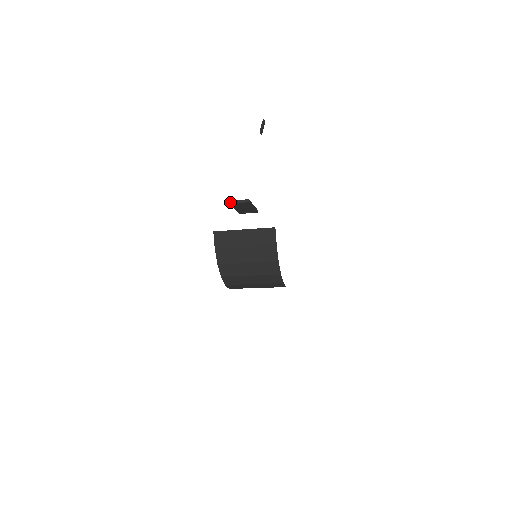
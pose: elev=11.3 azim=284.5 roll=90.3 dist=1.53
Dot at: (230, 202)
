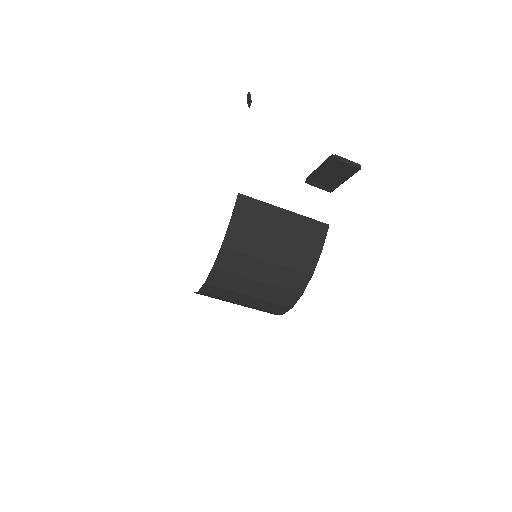
Dot at: (333, 156)
